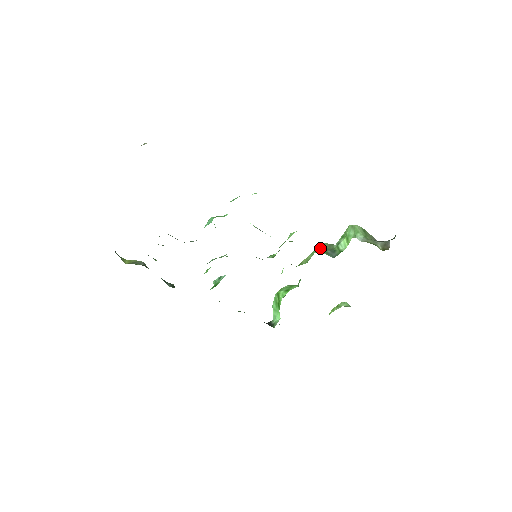
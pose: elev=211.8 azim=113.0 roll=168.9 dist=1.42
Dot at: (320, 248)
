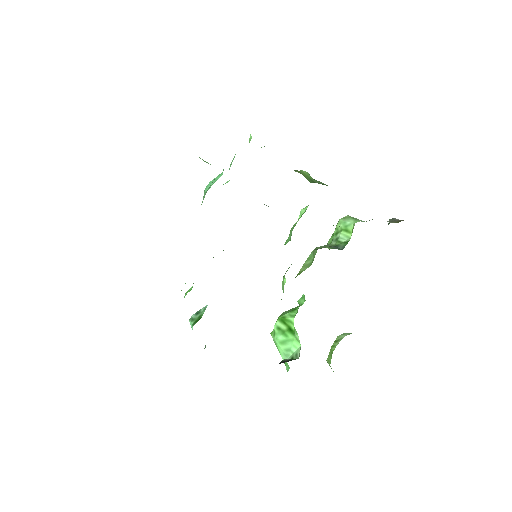
Dot at: occluded
